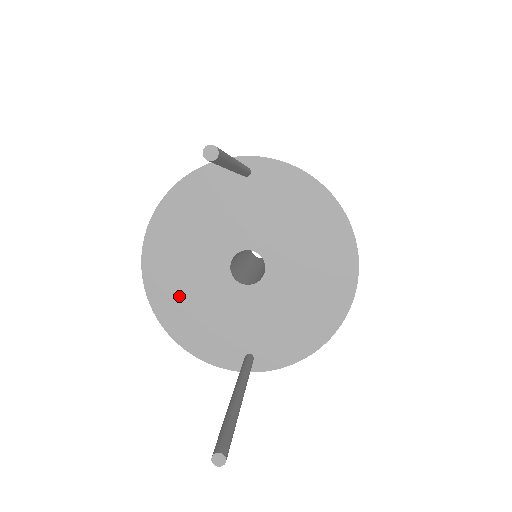
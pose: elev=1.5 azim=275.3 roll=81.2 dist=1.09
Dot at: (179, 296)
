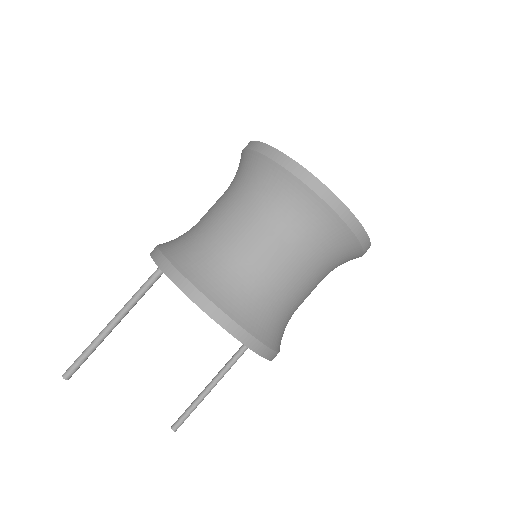
Dot at: occluded
